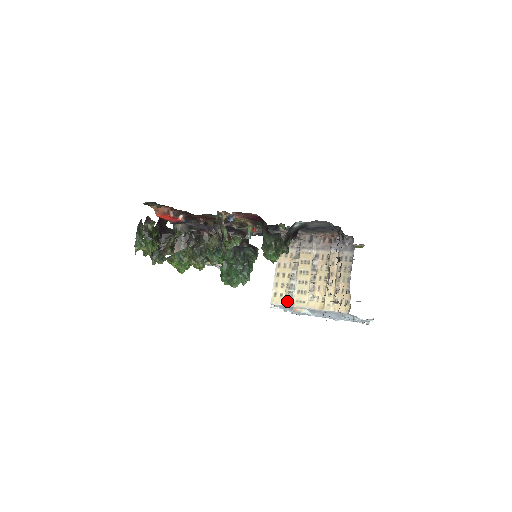
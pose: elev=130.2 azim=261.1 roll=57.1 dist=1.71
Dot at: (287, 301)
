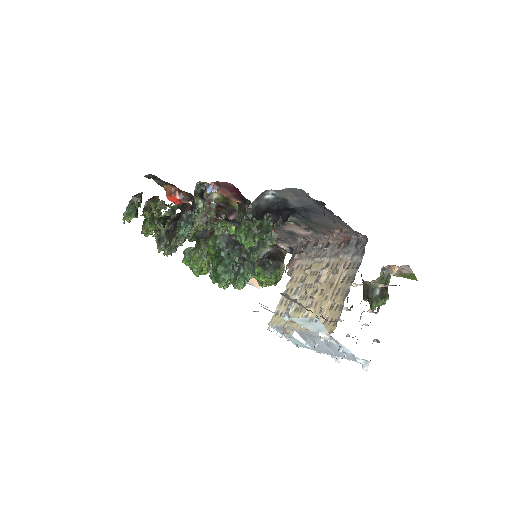
Dot at: (282, 321)
